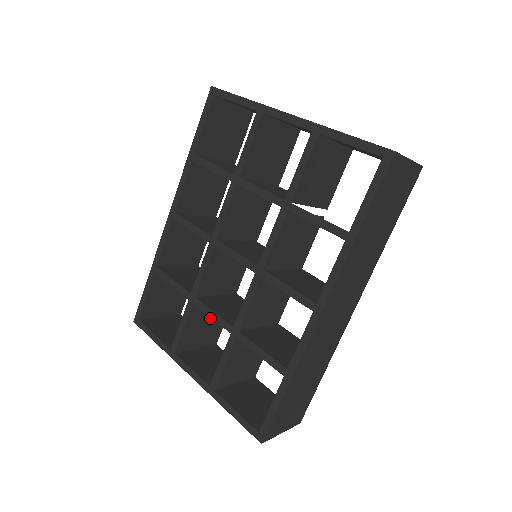
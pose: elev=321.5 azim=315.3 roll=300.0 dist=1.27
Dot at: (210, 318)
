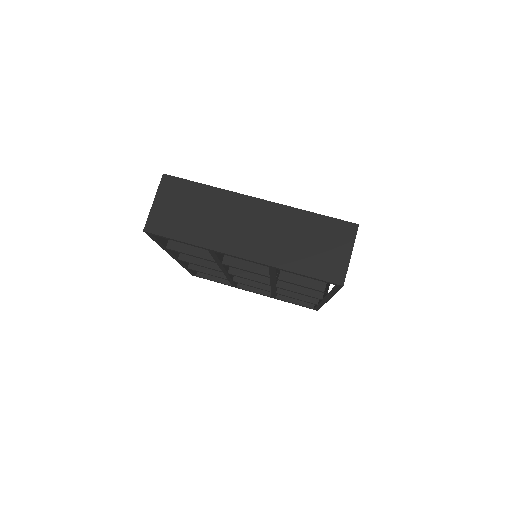
Dot at: occluded
